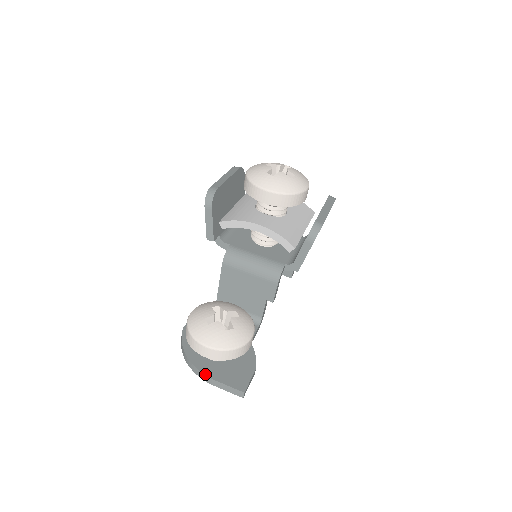
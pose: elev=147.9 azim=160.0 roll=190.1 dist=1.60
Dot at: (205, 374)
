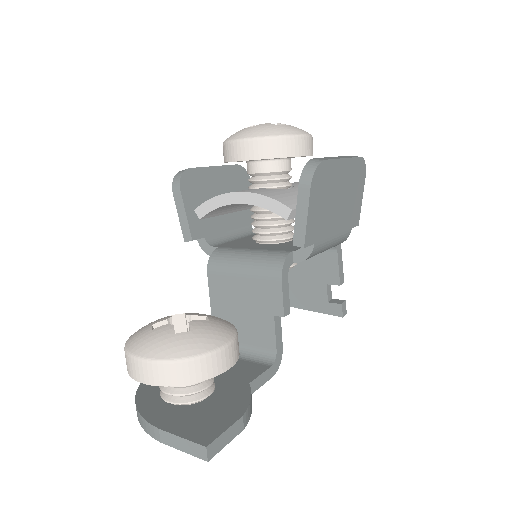
Dot at: (150, 422)
